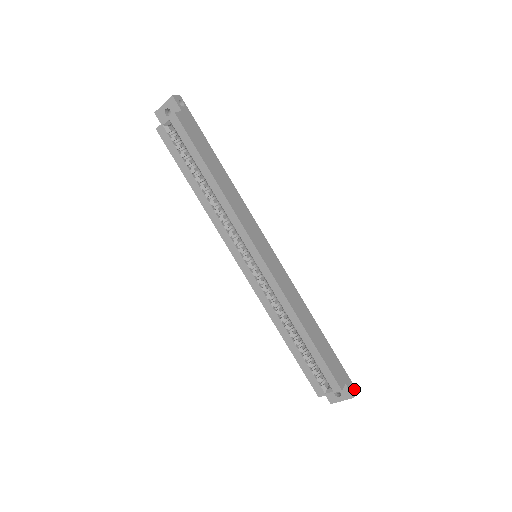
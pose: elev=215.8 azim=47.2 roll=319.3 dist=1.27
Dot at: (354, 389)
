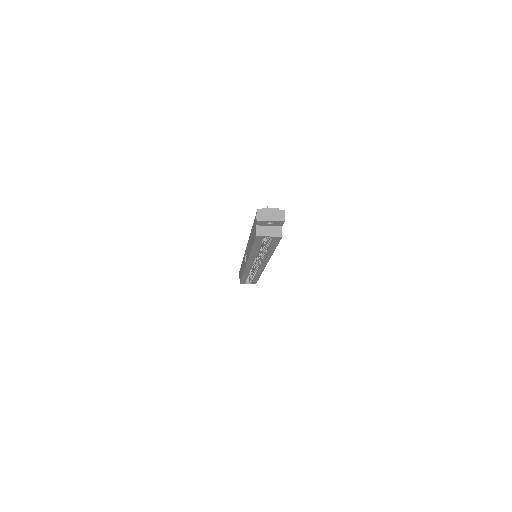
Dot at: occluded
